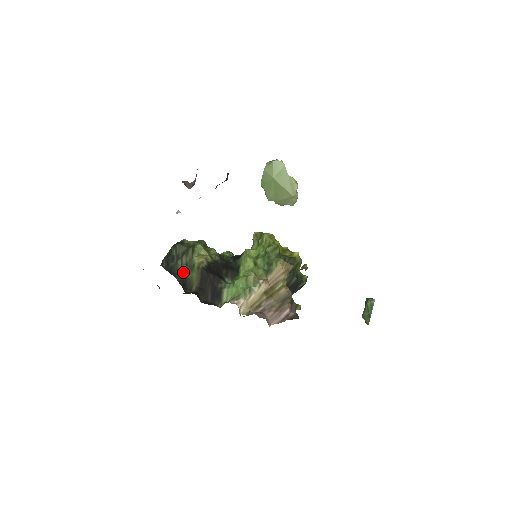
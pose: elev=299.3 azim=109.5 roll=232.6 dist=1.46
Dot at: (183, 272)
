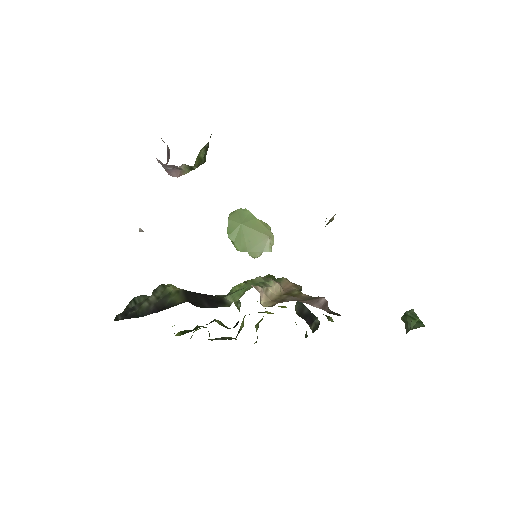
Dot at: (155, 304)
